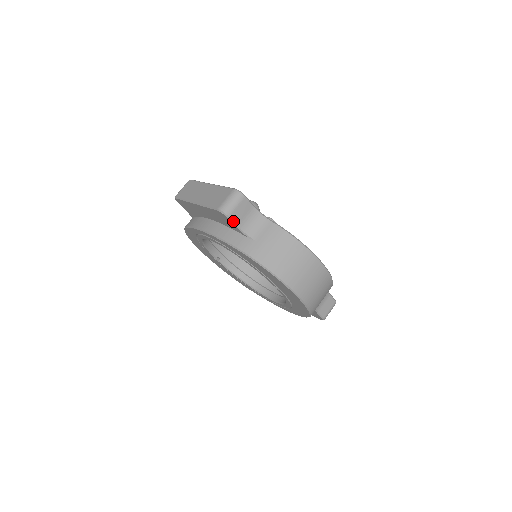
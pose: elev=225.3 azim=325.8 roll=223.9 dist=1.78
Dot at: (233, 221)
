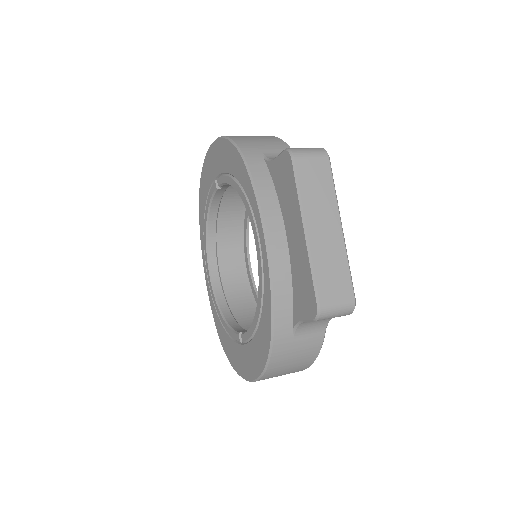
Dot at: (310, 321)
